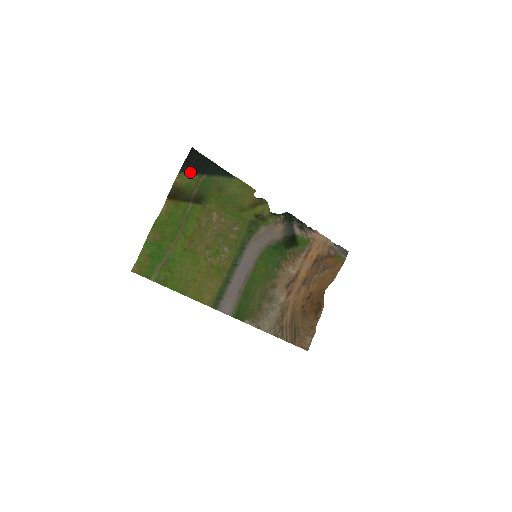
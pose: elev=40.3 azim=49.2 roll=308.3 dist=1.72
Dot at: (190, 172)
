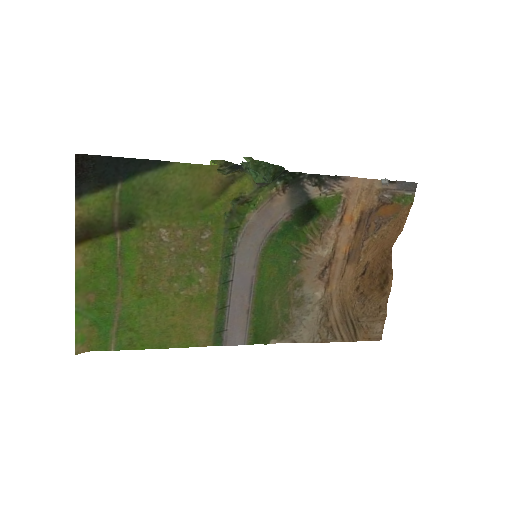
Dot at: (94, 190)
